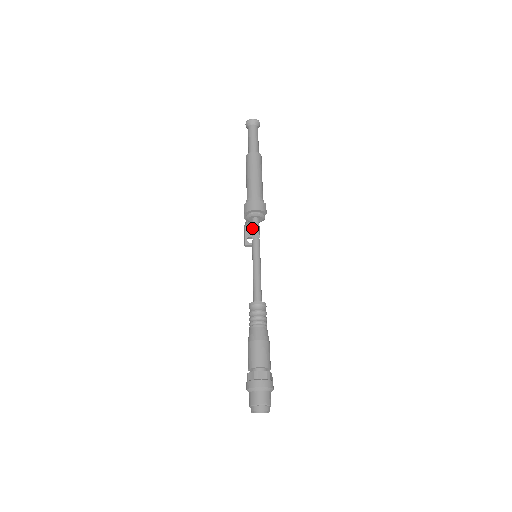
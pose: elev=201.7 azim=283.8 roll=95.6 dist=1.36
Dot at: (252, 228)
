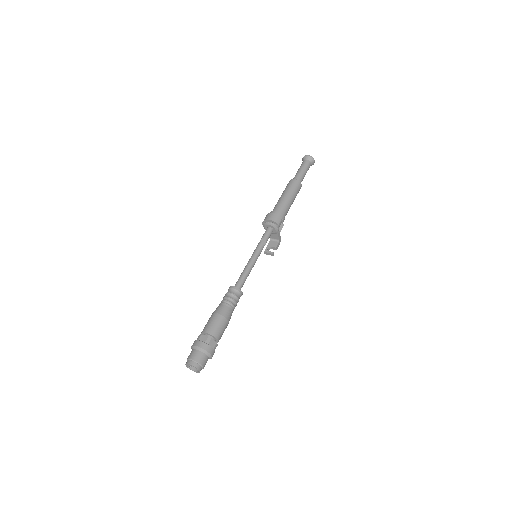
Dot at: (263, 235)
